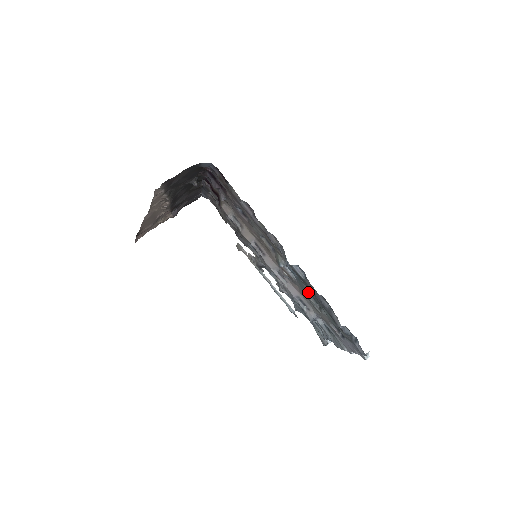
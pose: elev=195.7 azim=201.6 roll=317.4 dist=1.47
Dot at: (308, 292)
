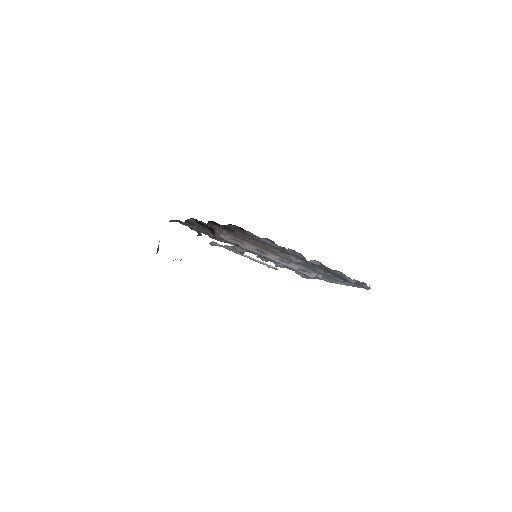
Dot at: occluded
